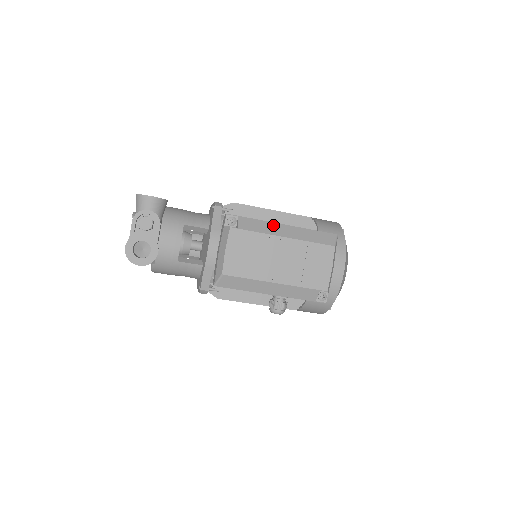
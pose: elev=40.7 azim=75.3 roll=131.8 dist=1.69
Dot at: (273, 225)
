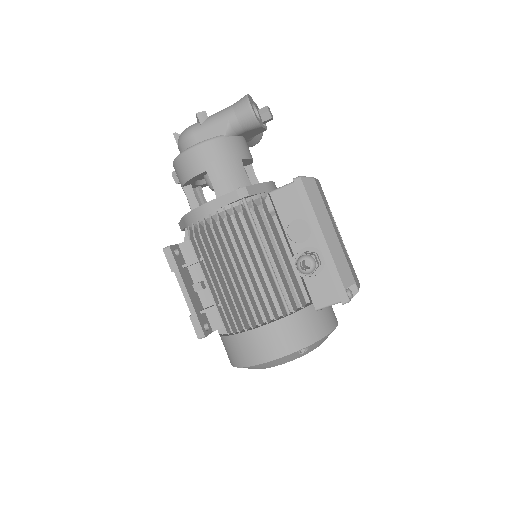
Dot at: occluded
